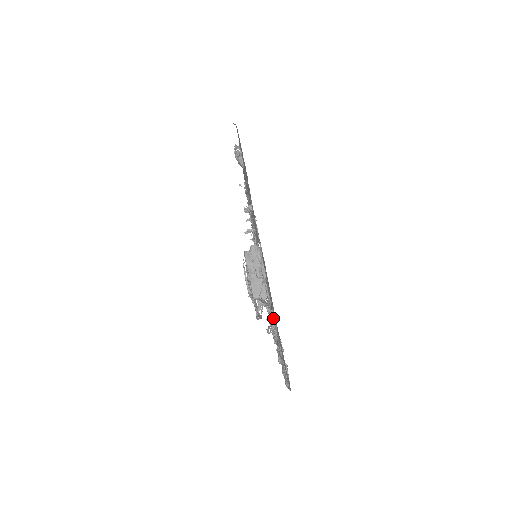
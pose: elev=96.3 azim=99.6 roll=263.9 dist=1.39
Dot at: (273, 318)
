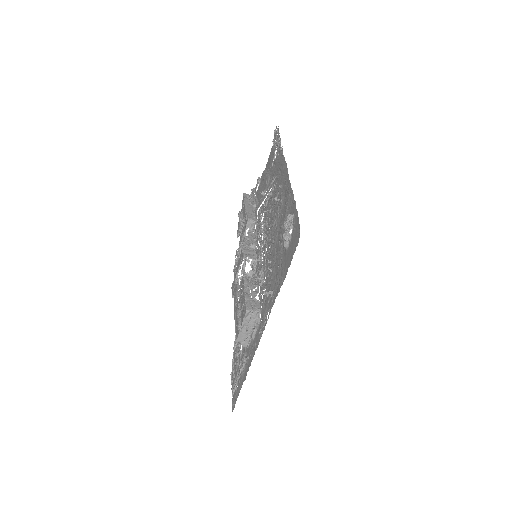
Dot at: (244, 366)
